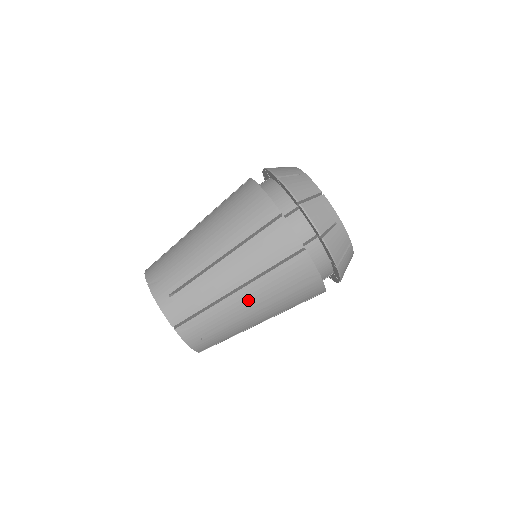
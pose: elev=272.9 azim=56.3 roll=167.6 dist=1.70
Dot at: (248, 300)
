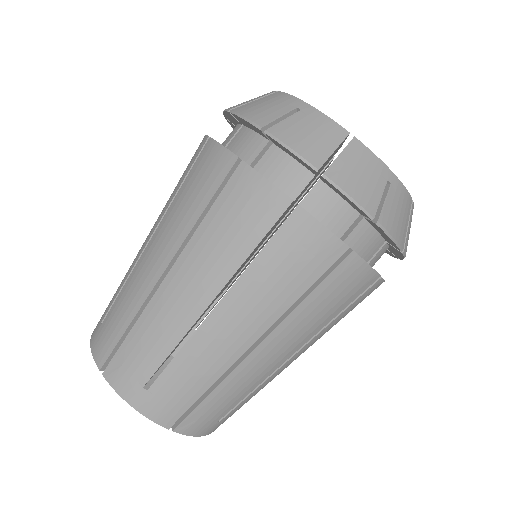
Dot at: (186, 288)
